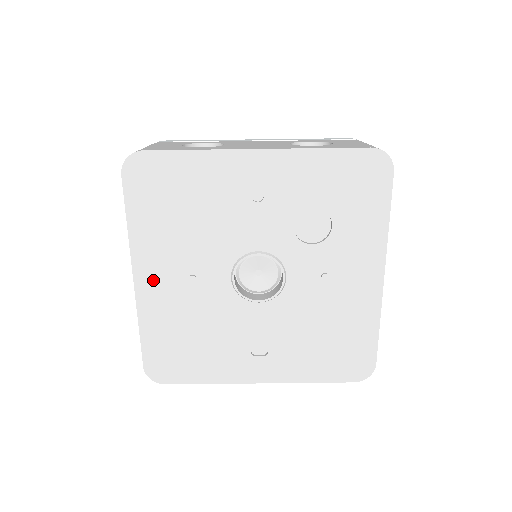
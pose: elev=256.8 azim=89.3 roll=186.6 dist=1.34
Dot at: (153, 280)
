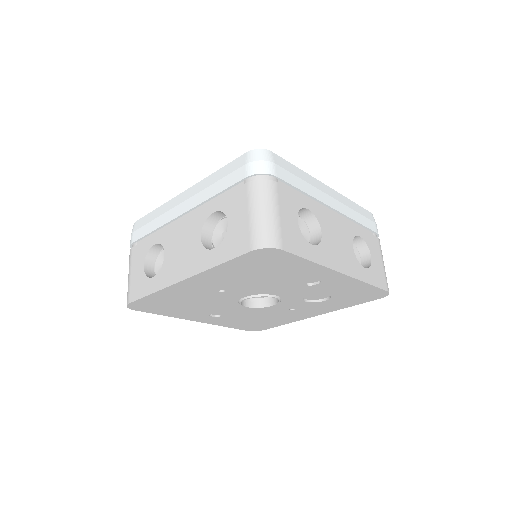
Dot at: (195, 285)
